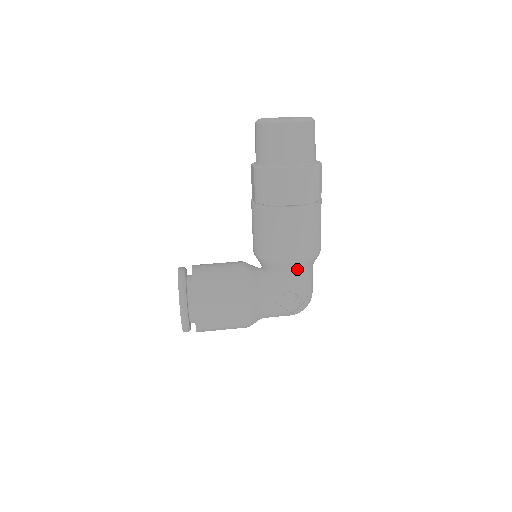
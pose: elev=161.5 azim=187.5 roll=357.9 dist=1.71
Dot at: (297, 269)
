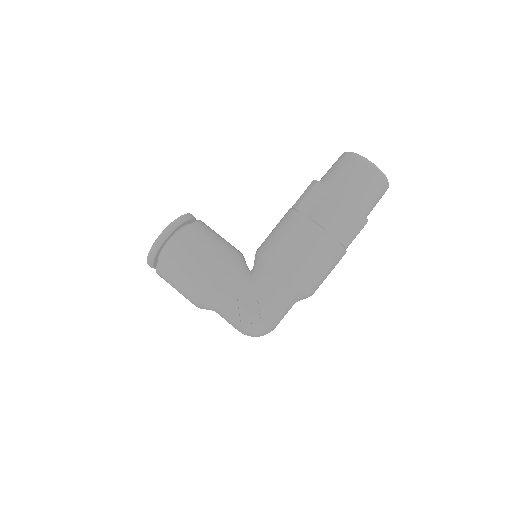
Dot at: (278, 284)
